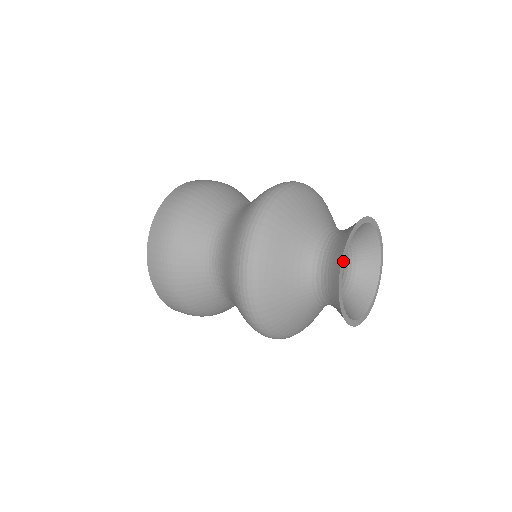
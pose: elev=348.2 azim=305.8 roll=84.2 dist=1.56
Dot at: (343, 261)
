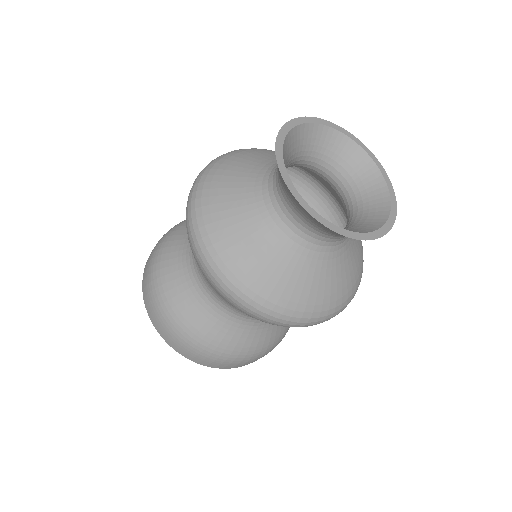
Dot at: (311, 121)
